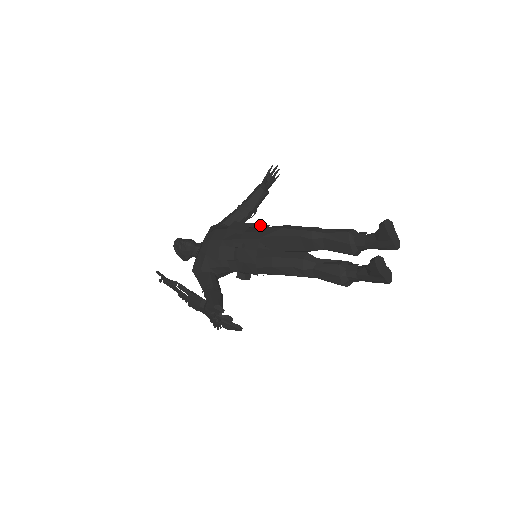
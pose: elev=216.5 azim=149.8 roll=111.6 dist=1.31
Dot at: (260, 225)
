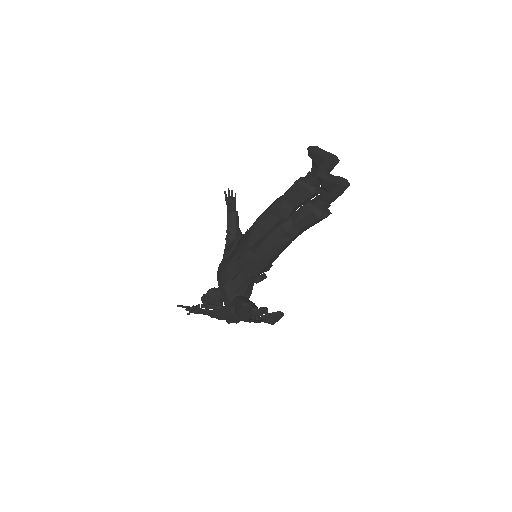
Dot at: occluded
